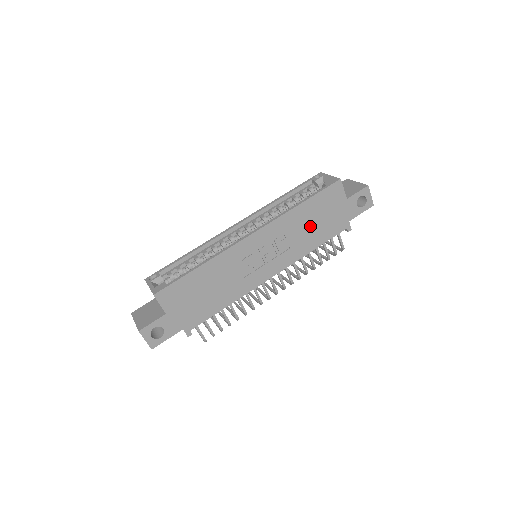
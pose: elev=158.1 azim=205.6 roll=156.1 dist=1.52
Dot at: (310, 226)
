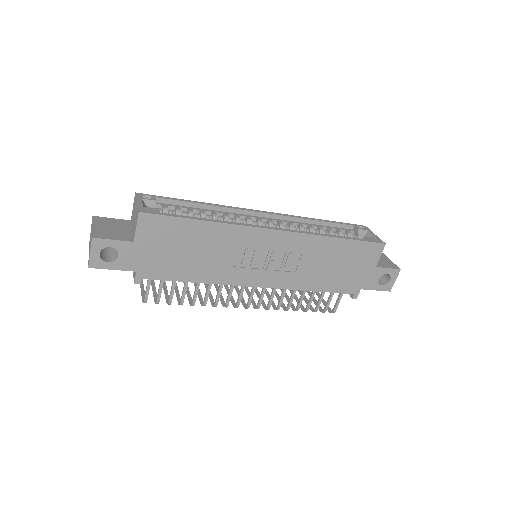
Dot at: (328, 266)
